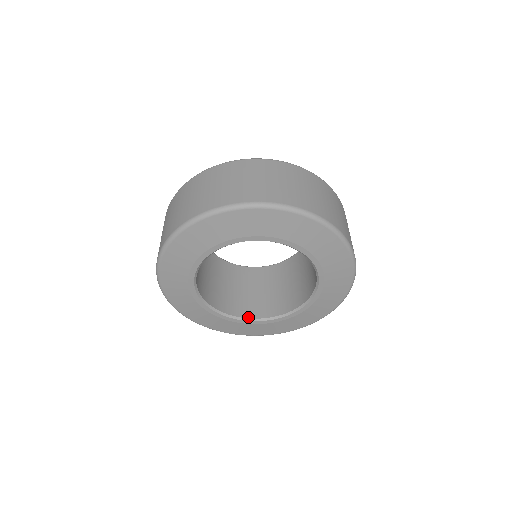
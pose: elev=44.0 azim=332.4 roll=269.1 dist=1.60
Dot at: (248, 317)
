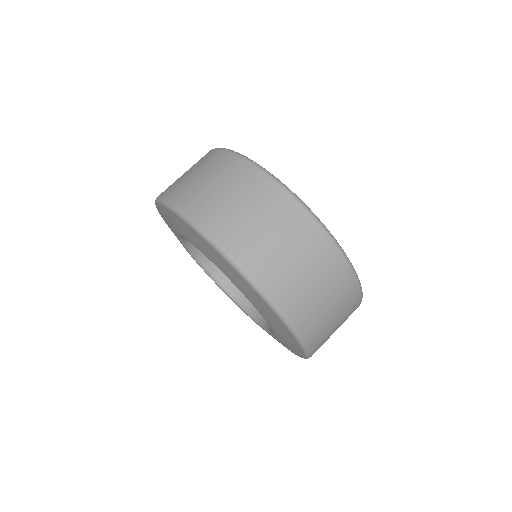
Dot at: (250, 312)
